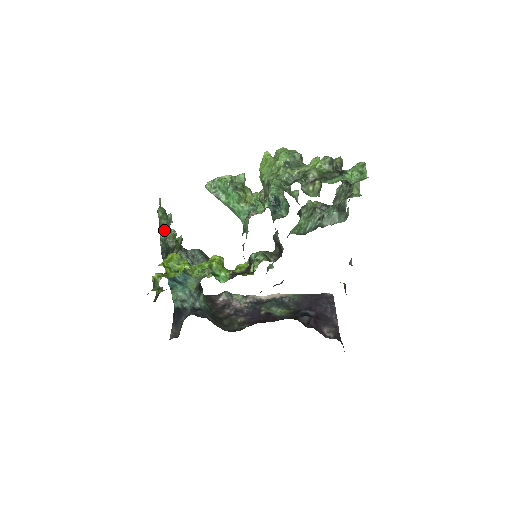
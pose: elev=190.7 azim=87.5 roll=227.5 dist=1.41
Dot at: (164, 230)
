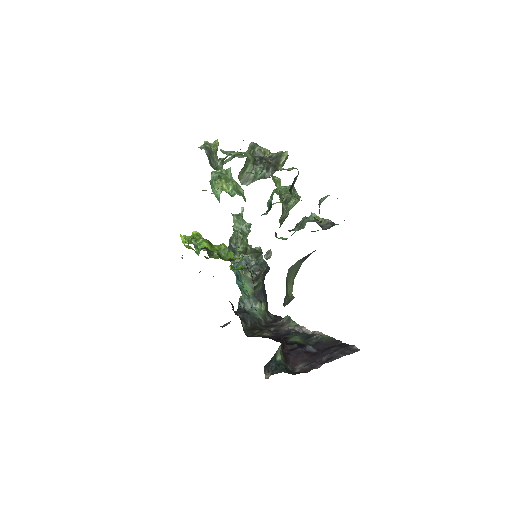
Dot at: (236, 232)
